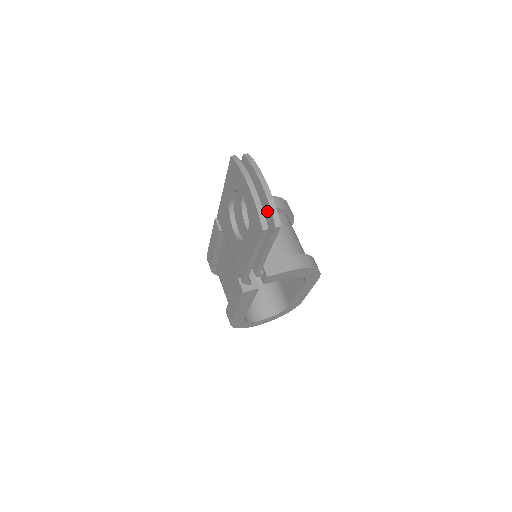
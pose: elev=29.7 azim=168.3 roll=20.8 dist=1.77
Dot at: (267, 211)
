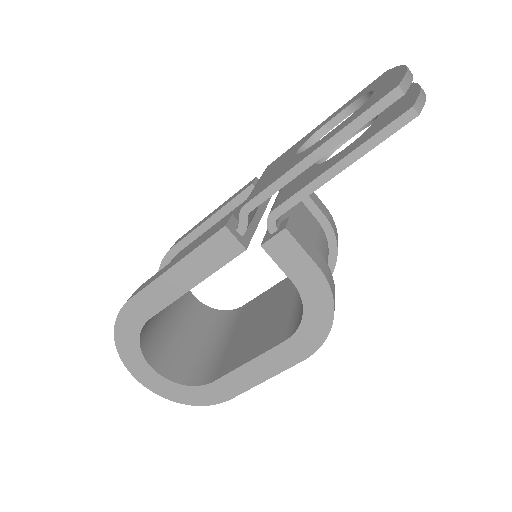
Dot at: (405, 103)
